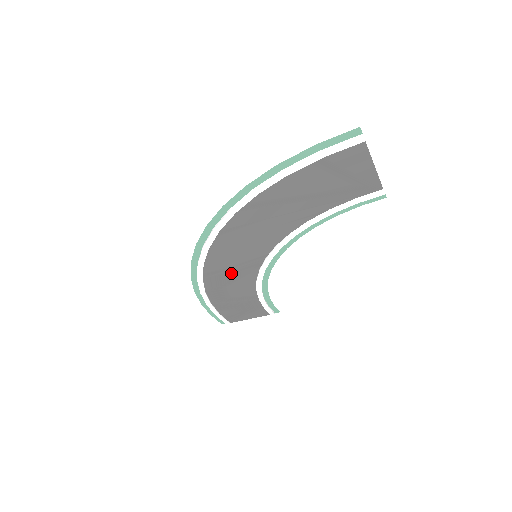
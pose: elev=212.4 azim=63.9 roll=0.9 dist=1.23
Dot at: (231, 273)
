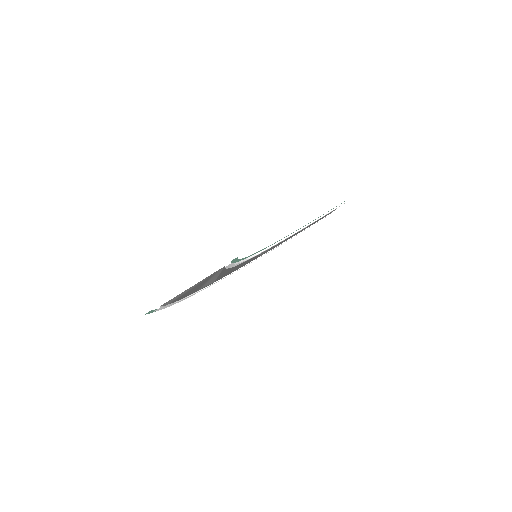
Dot at: (266, 251)
